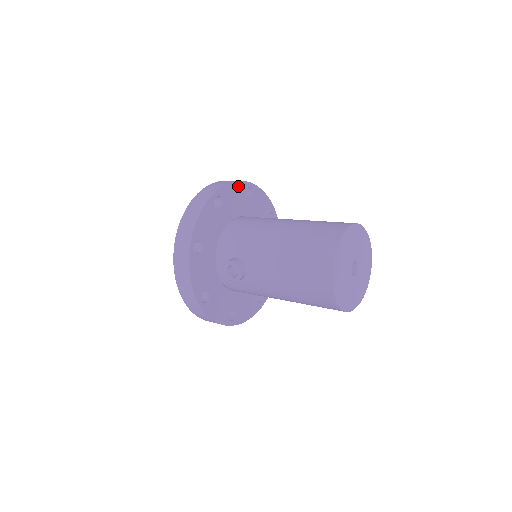
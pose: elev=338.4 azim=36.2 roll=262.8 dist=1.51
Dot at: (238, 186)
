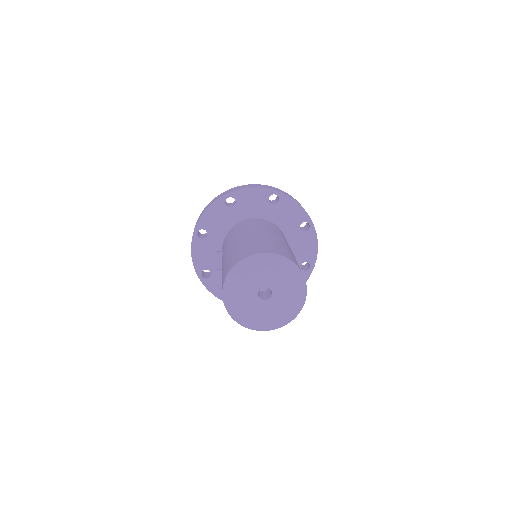
Dot at: (259, 192)
